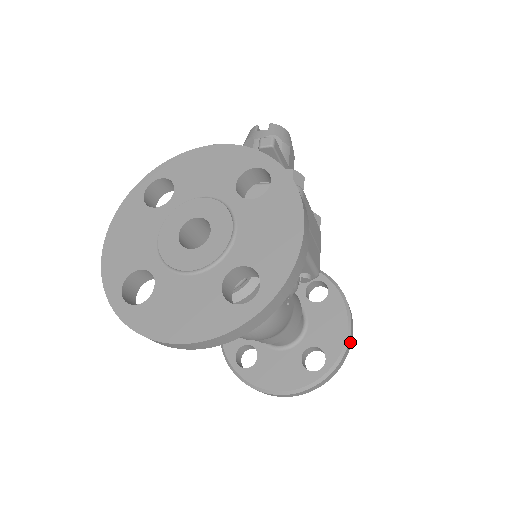
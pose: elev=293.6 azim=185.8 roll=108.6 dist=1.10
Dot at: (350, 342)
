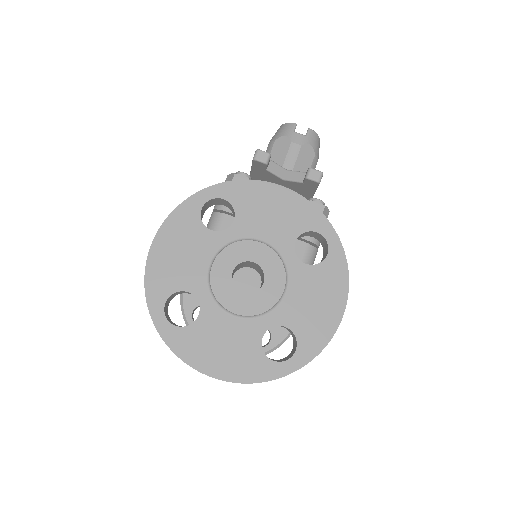
Dot at: occluded
